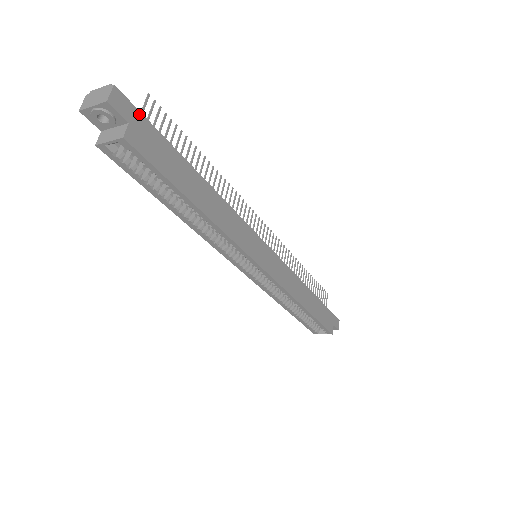
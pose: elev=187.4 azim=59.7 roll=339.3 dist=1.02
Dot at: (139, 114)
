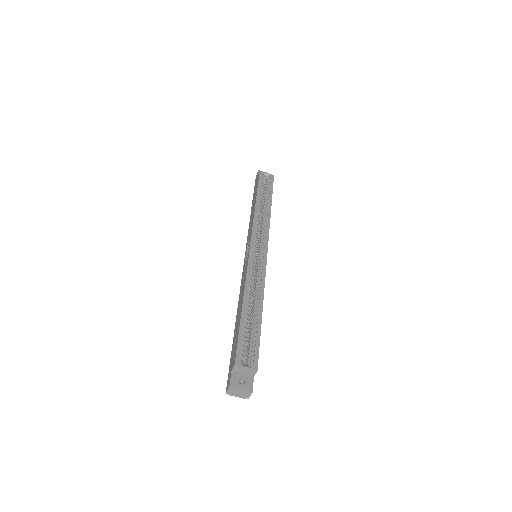
Dot at: occluded
